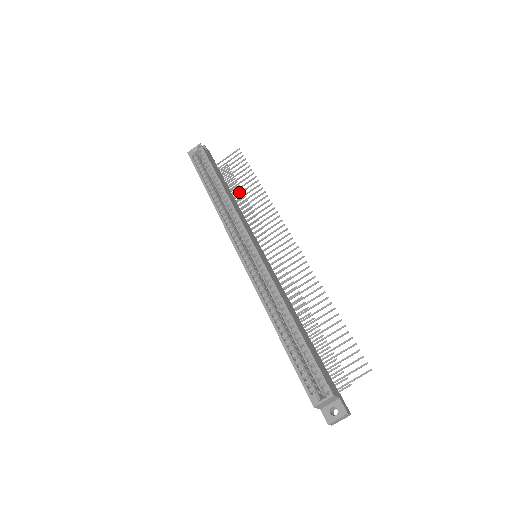
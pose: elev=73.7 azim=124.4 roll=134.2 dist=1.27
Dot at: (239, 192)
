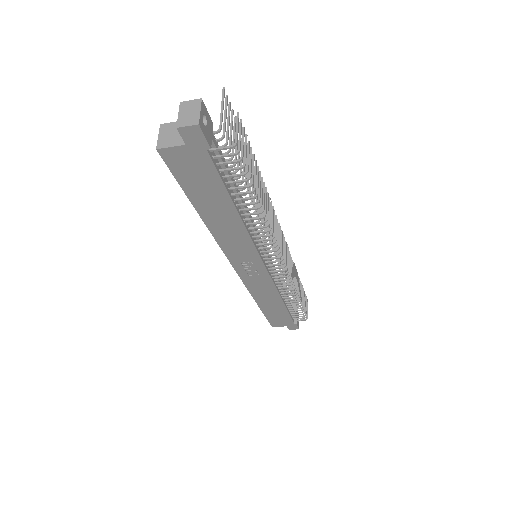
Dot at: occluded
